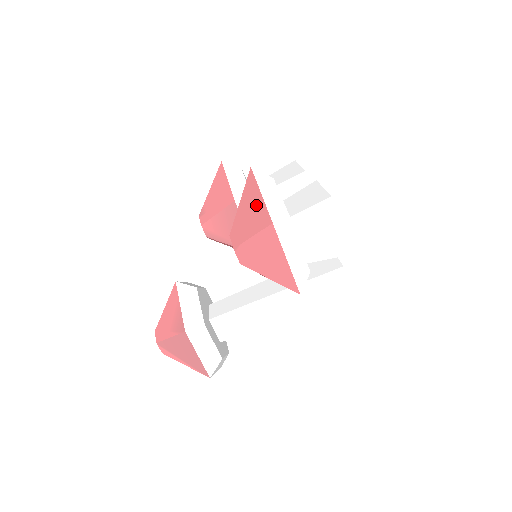
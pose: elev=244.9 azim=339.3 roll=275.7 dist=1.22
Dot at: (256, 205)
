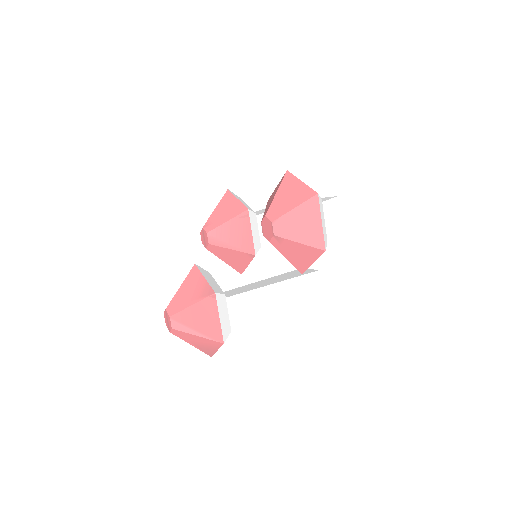
Dot at: (297, 189)
